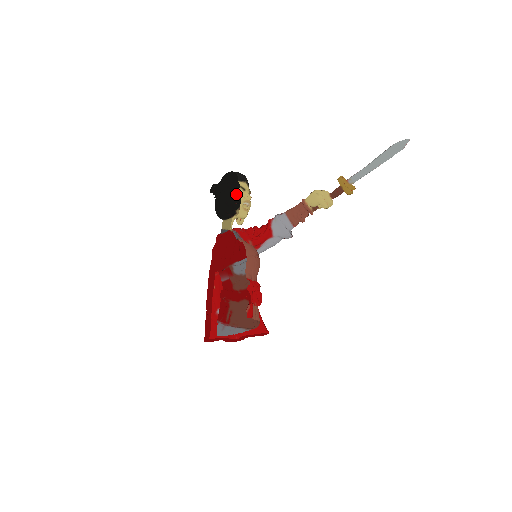
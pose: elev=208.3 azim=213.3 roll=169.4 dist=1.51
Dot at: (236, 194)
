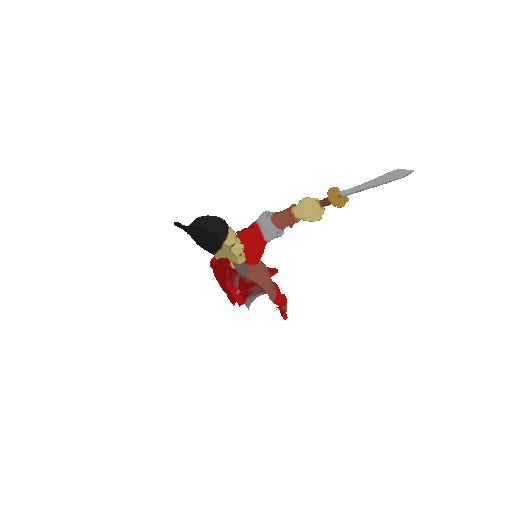
Dot at: occluded
